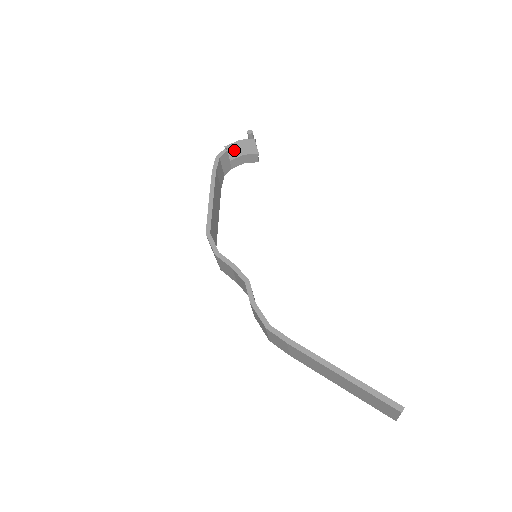
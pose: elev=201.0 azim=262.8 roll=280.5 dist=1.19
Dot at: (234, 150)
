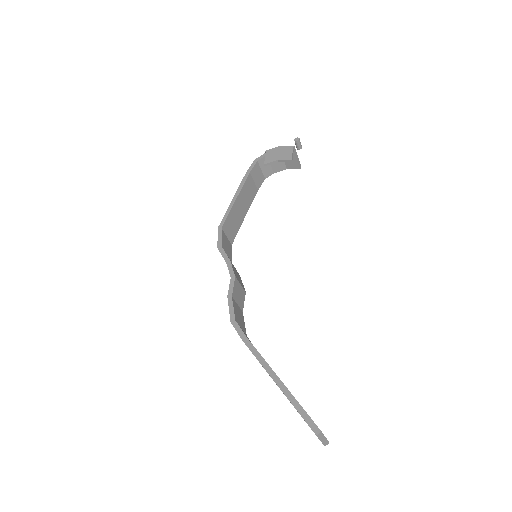
Dot at: (271, 155)
